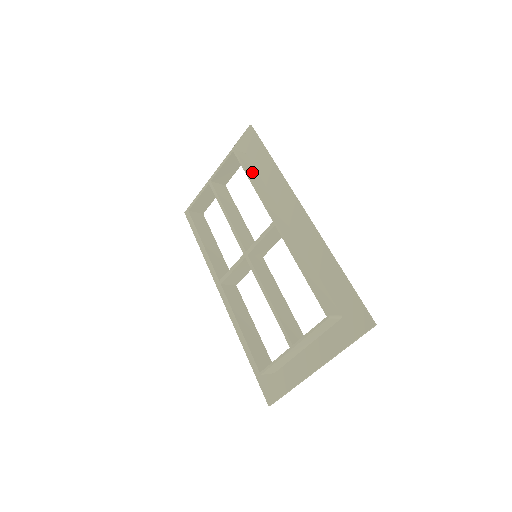
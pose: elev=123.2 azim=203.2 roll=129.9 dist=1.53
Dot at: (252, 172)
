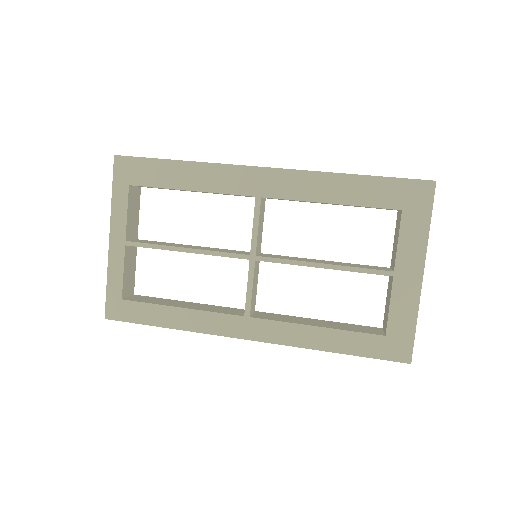
Dot at: occluded
